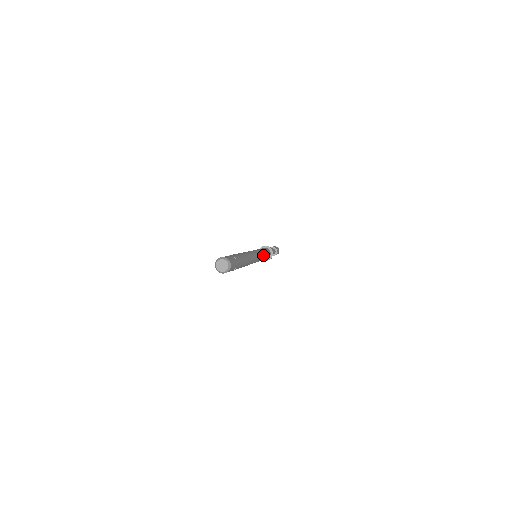
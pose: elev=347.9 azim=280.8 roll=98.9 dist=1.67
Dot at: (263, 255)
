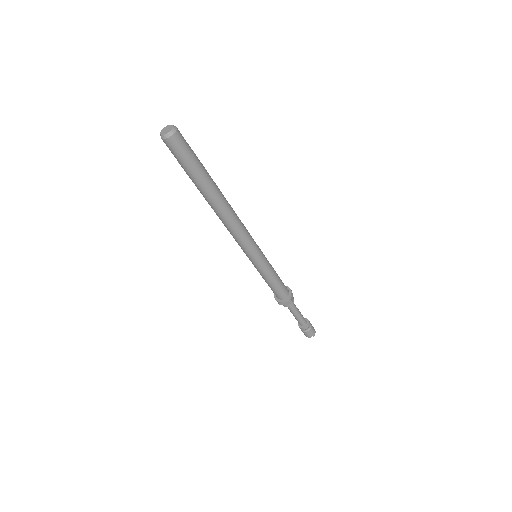
Dot at: (267, 260)
